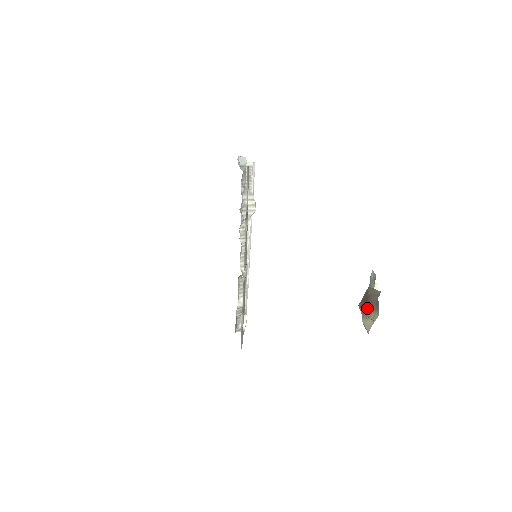
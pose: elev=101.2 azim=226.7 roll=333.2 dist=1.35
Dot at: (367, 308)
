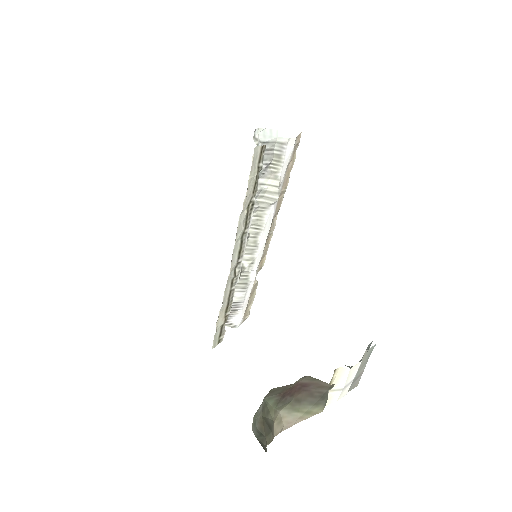
Dot at: (299, 398)
